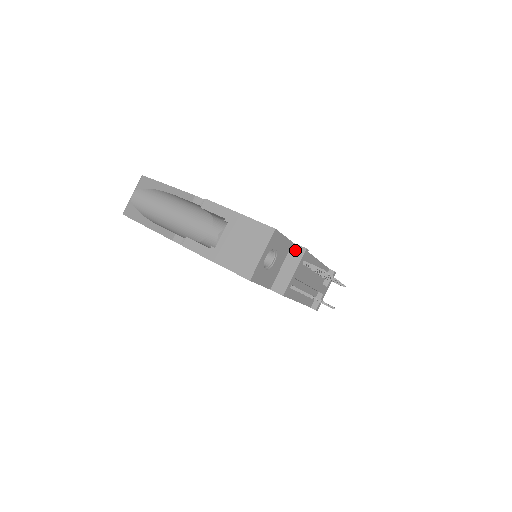
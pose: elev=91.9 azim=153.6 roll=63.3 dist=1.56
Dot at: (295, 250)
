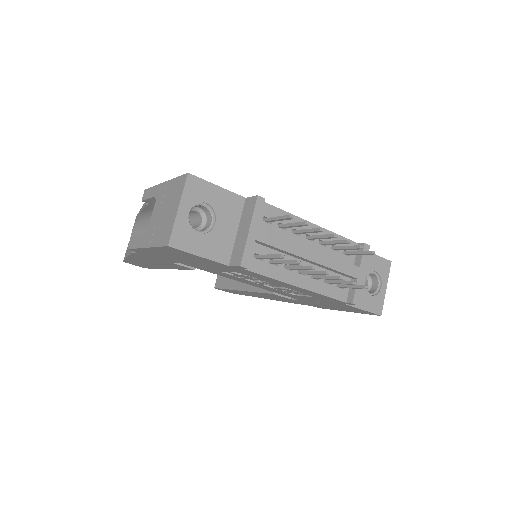
Dot at: (248, 205)
